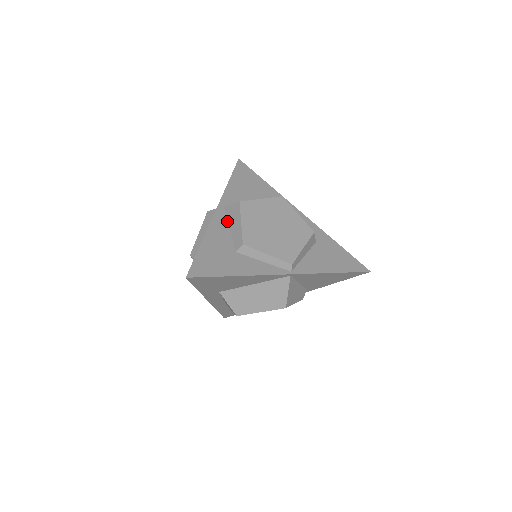
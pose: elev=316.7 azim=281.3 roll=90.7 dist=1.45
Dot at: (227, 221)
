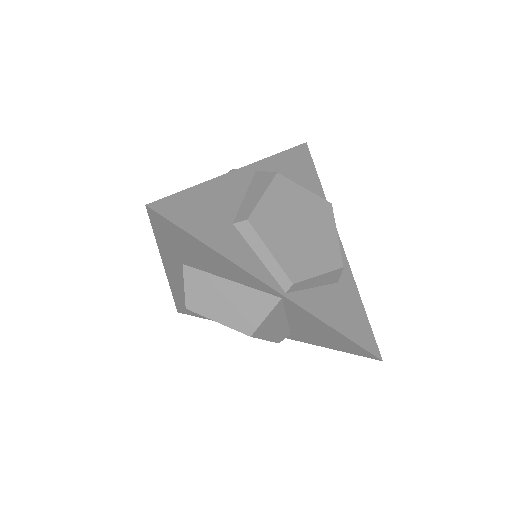
Dot at: (248, 186)
